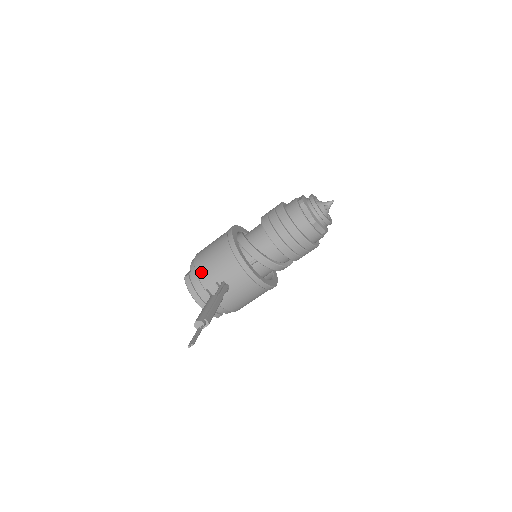
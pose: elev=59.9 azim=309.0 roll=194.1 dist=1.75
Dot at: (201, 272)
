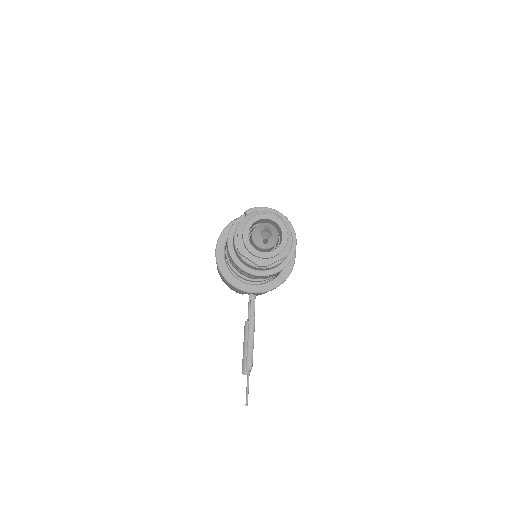
Dot at: occluded
